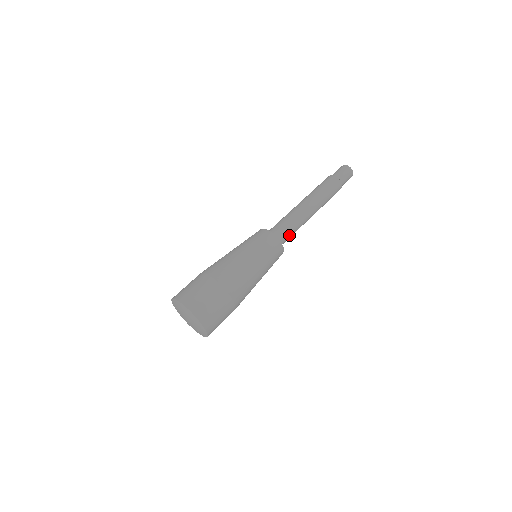
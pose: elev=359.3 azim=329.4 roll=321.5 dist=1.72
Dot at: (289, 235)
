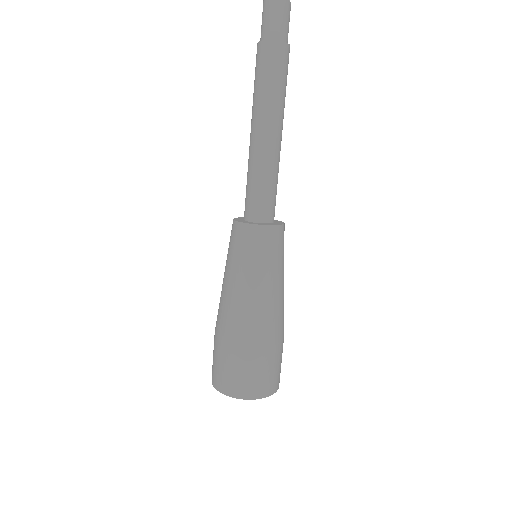
Dot at: (275, 196)
